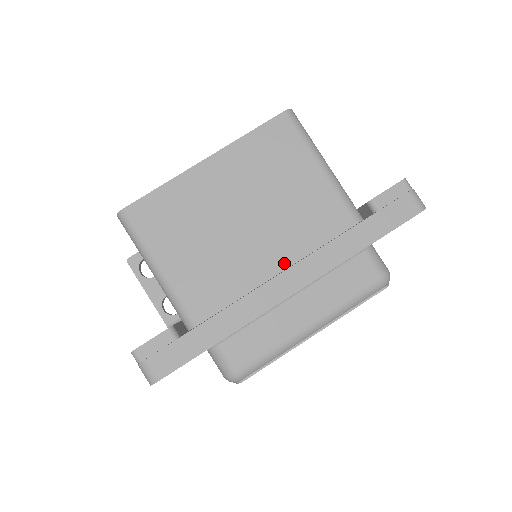
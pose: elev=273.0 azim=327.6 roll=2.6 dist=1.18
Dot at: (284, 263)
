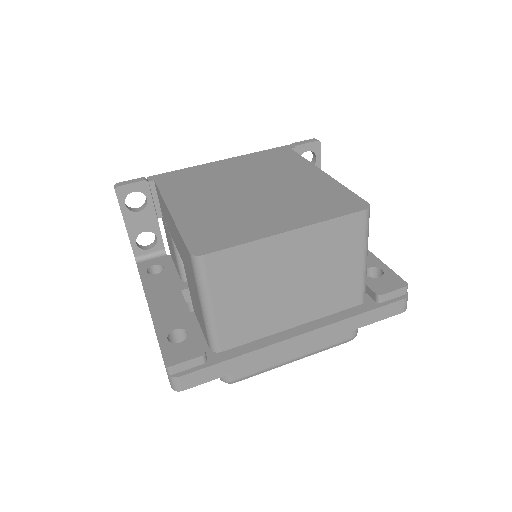
Dot at: (302, 321)
